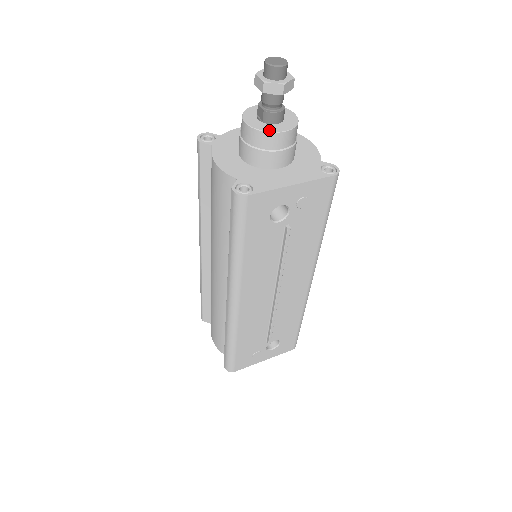
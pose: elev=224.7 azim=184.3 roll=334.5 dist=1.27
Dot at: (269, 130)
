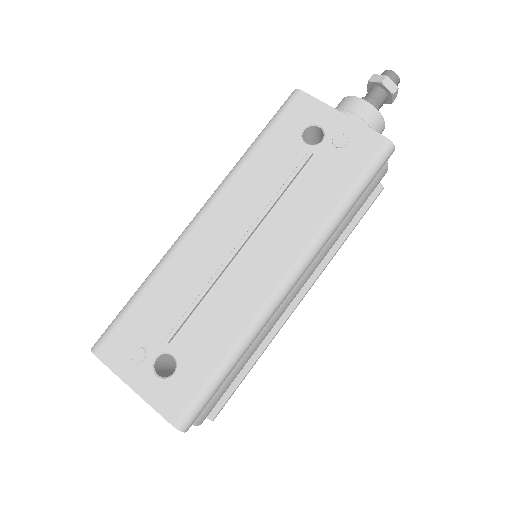
Dot at: (355, 98)
